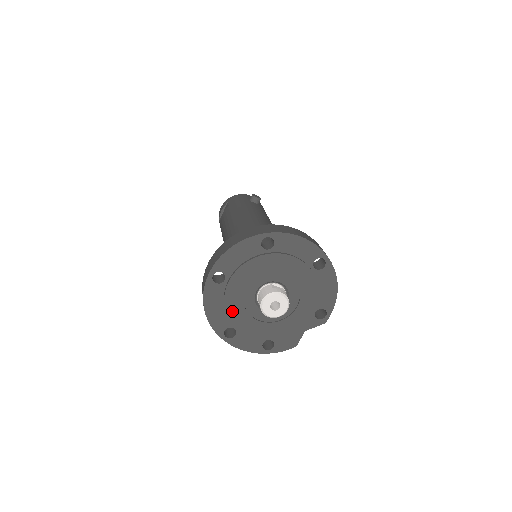
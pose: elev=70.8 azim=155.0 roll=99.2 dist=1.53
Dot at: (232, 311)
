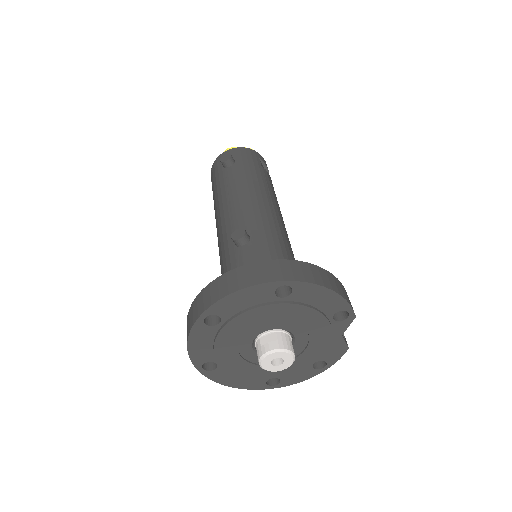
Dot at: (253, 374)
